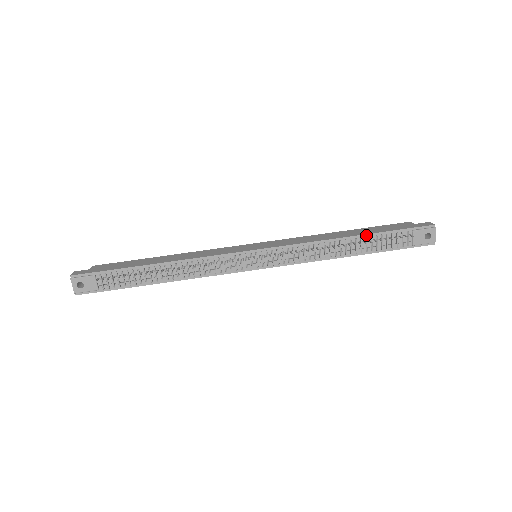
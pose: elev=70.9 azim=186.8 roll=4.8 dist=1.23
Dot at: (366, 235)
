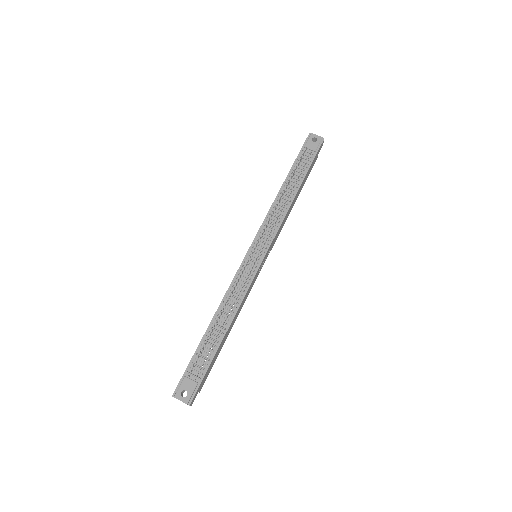
Dot at: (288, 176)
